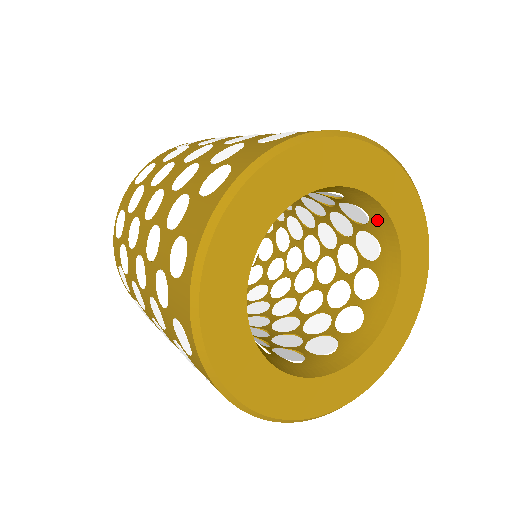
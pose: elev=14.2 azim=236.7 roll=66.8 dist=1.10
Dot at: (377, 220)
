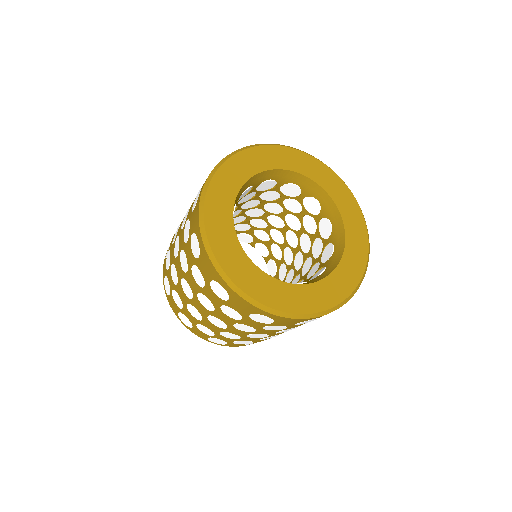
Dot at: (325, 203)
